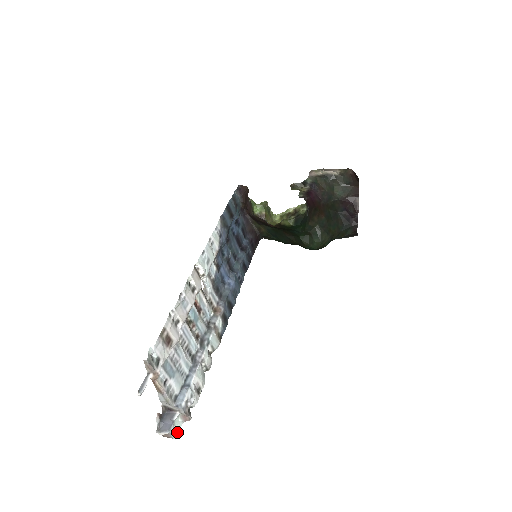
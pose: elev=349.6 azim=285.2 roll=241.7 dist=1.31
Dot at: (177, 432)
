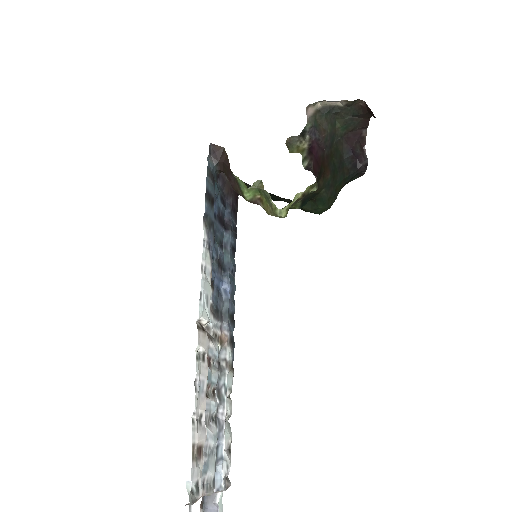
Dot at: (221, 506)
